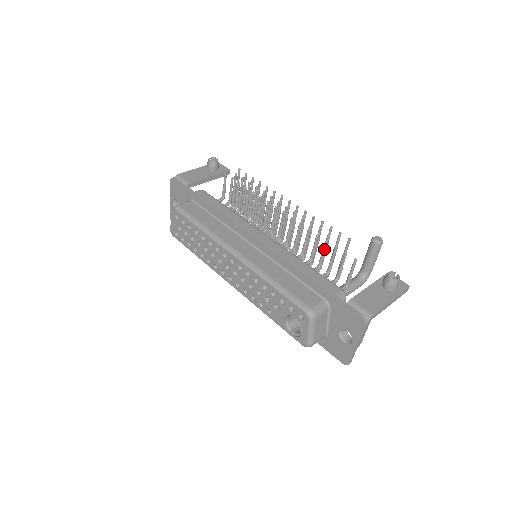
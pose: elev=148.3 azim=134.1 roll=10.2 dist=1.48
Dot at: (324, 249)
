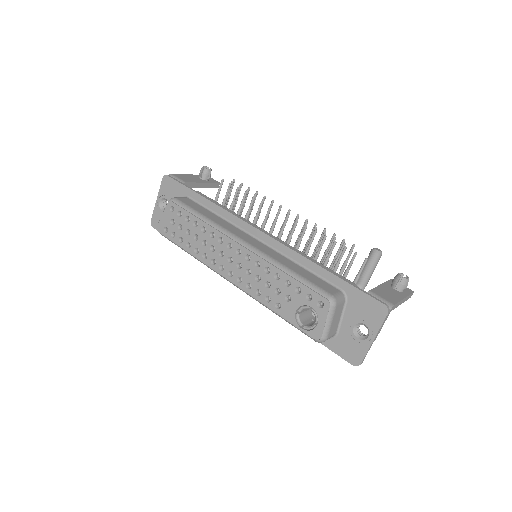
Dot at: (331, 251)
